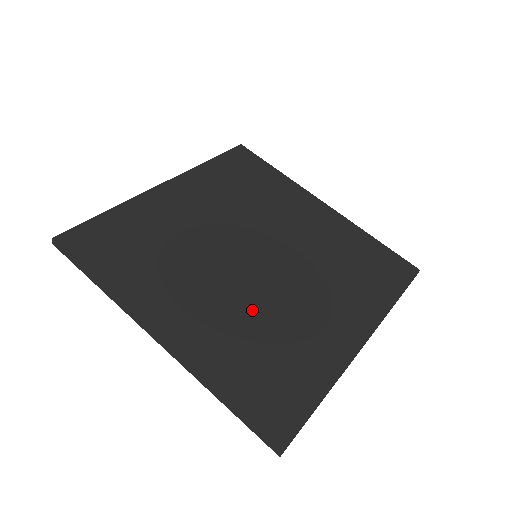
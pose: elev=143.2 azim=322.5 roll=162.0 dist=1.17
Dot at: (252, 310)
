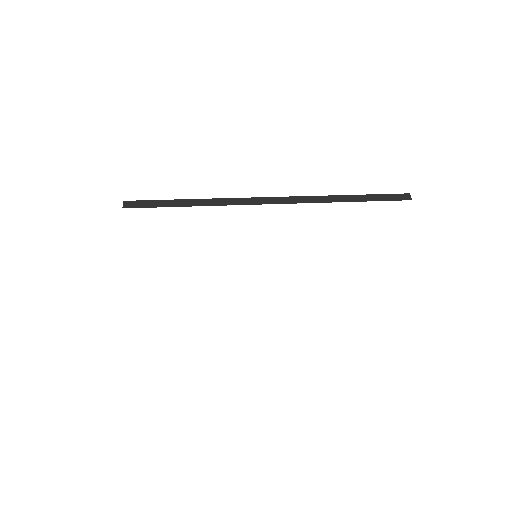
Dot at: occluded
